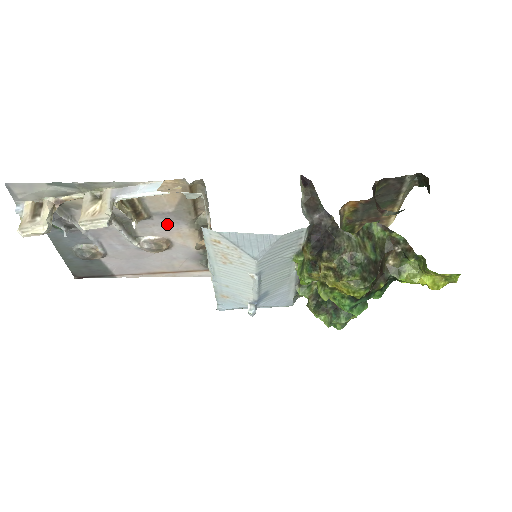
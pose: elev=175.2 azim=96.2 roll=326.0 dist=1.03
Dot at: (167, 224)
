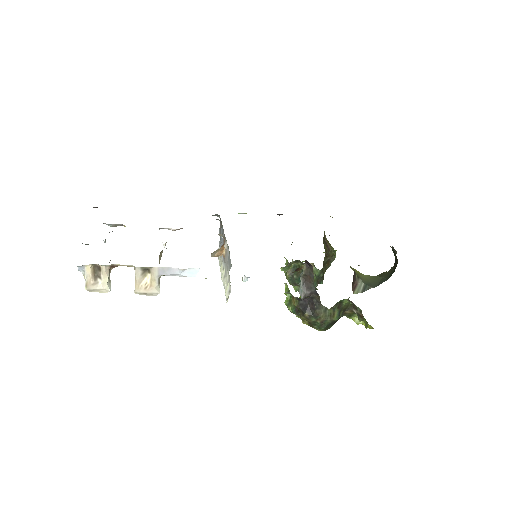
Dot at: occluded
